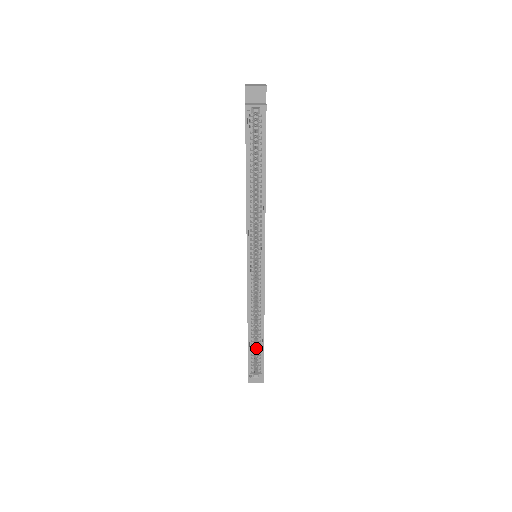
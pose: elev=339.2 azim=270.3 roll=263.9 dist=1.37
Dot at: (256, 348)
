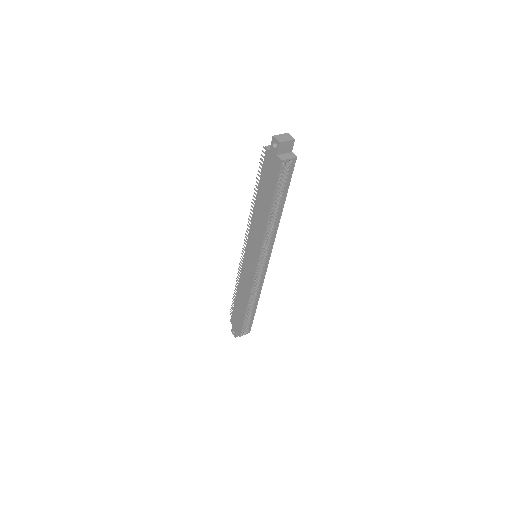
Dot at: occluded
